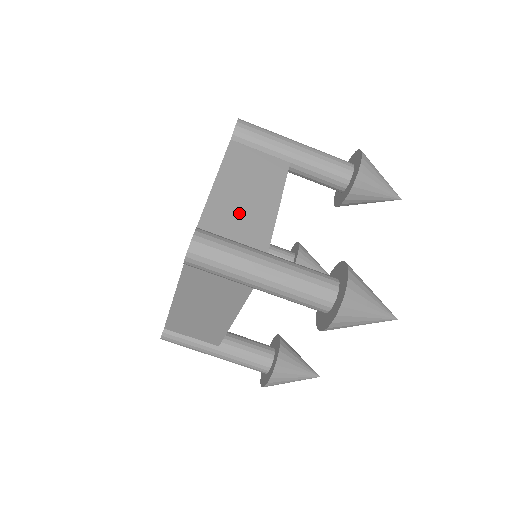
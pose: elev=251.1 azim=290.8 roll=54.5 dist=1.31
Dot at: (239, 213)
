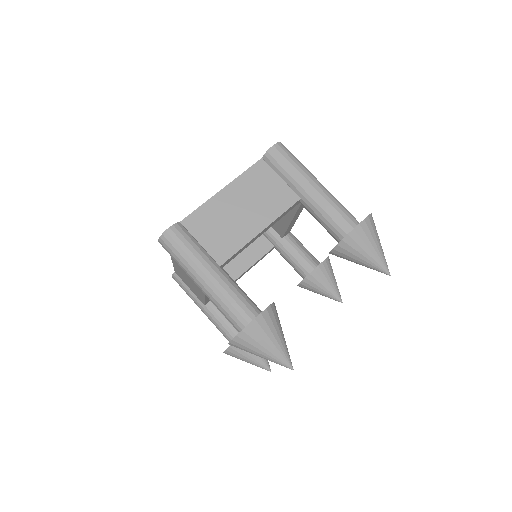
Dot at: (221, 224)
